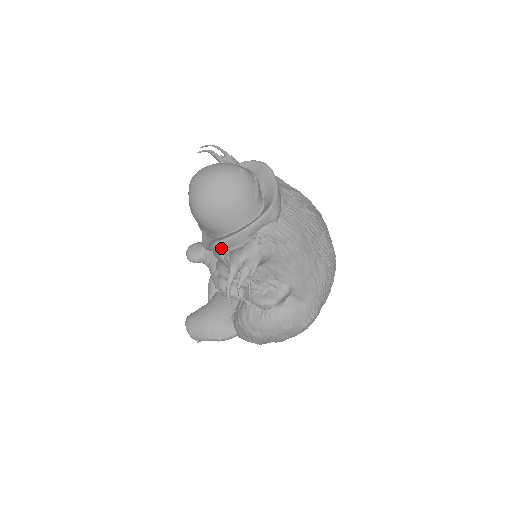
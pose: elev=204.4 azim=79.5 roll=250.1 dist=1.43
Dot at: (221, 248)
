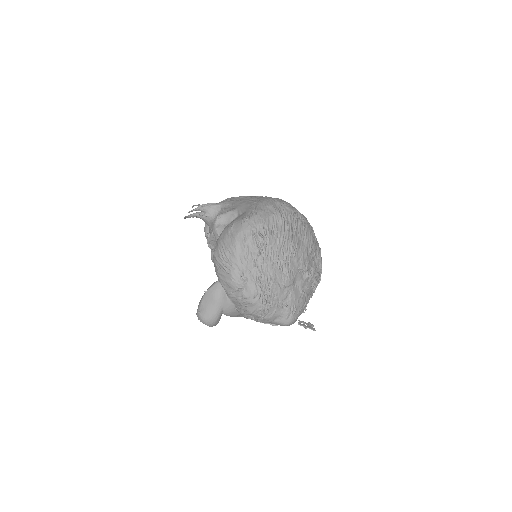
Dot at: (207, 228)
